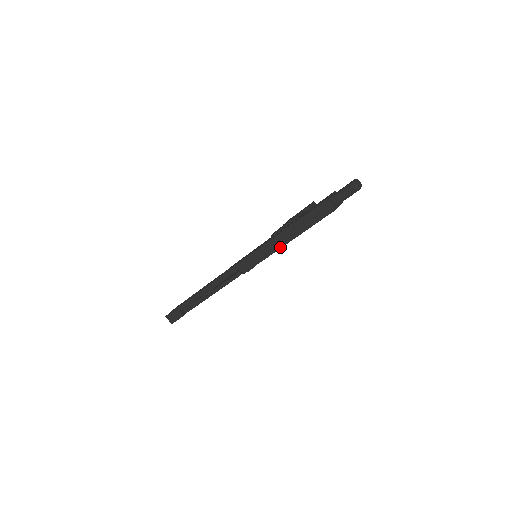
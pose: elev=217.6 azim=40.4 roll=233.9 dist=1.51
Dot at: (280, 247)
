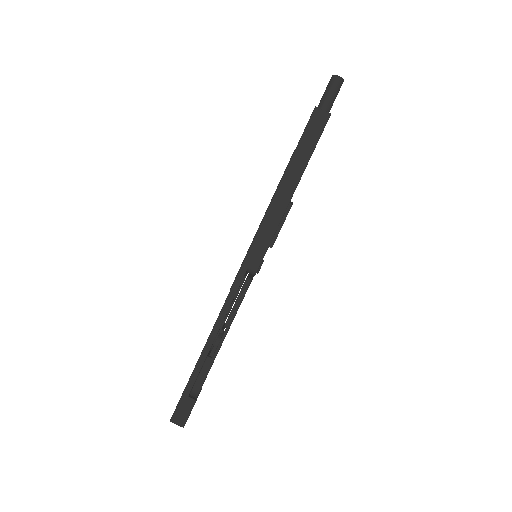
Dot at: (287, 203)
